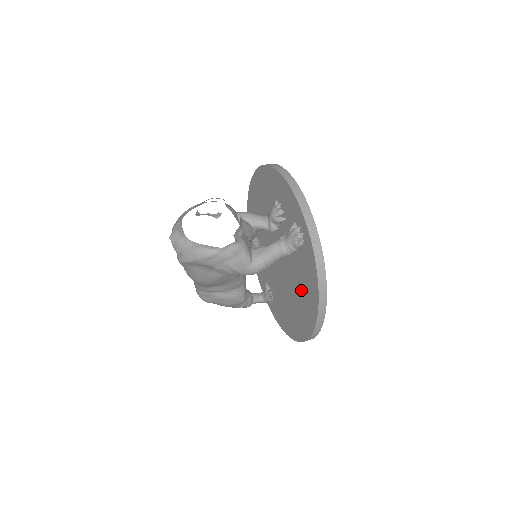
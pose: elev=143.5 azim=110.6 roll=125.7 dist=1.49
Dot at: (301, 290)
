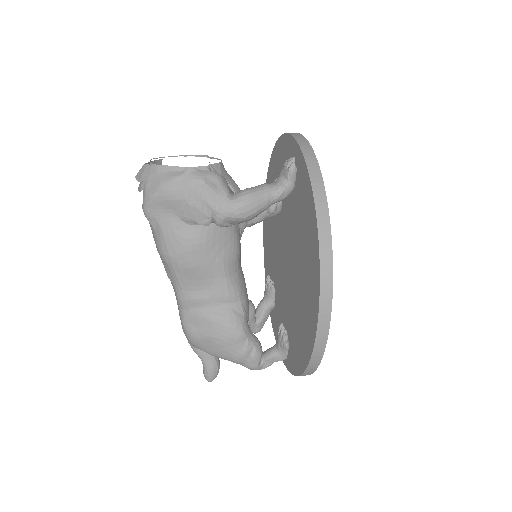
Dot at: (303, 244)
